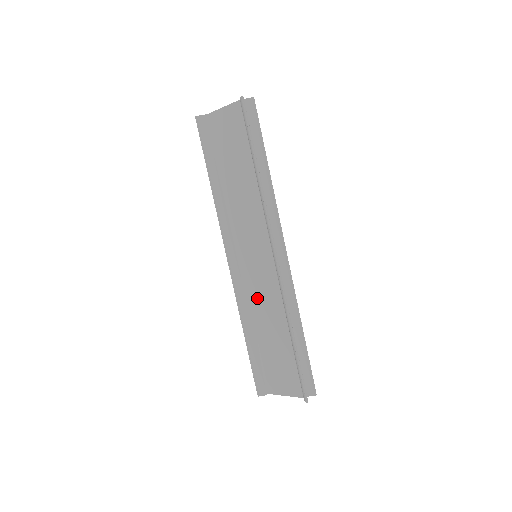
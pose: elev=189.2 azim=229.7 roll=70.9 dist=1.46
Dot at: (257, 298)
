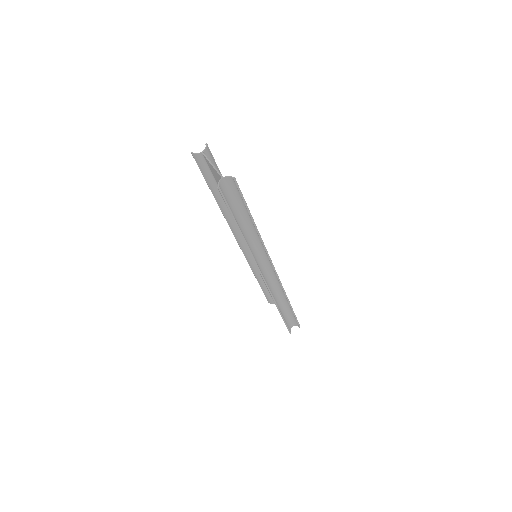
Dot at: occluded
